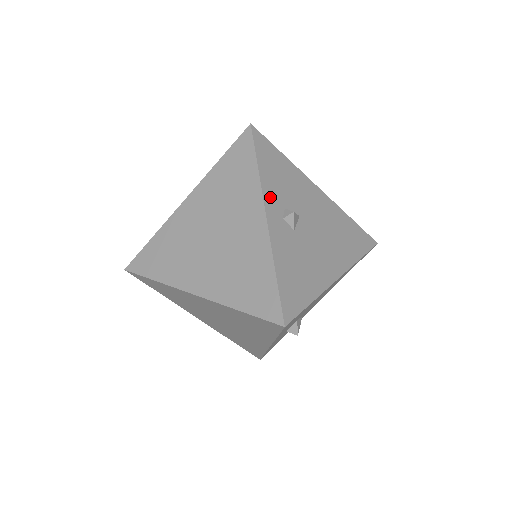
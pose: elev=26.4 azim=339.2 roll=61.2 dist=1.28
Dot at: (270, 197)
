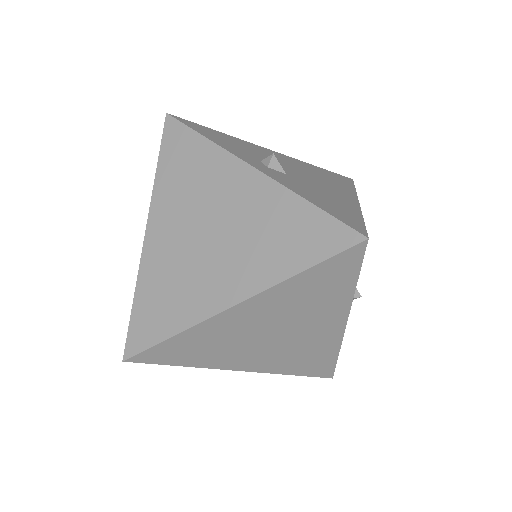
Dot at: (239, 155)
